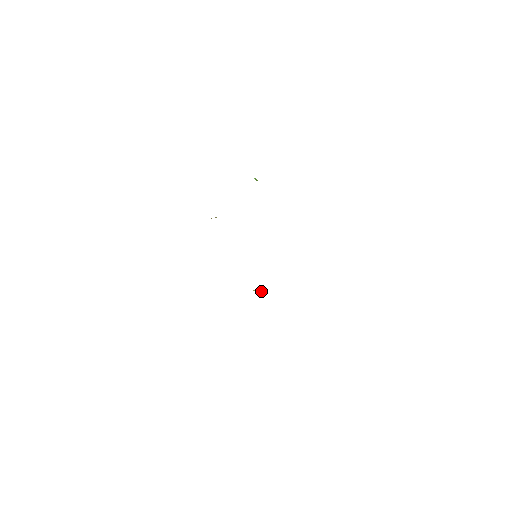
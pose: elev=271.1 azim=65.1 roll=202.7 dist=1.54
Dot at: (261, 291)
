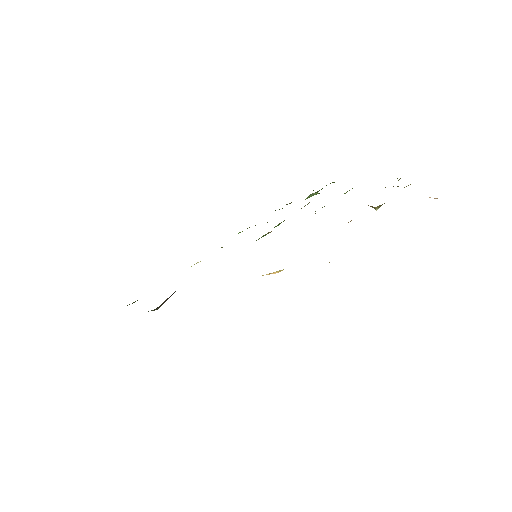
Dot at: (278, 272)
